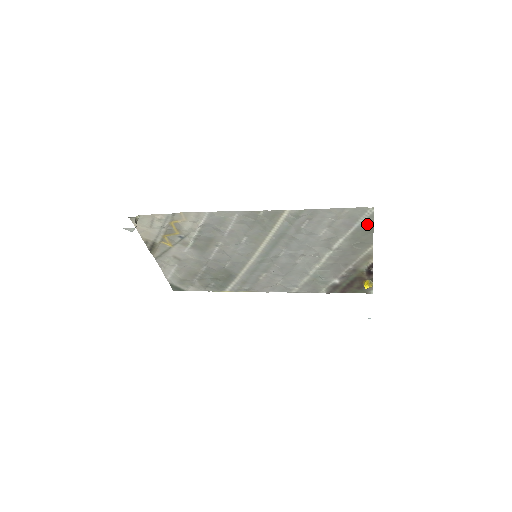
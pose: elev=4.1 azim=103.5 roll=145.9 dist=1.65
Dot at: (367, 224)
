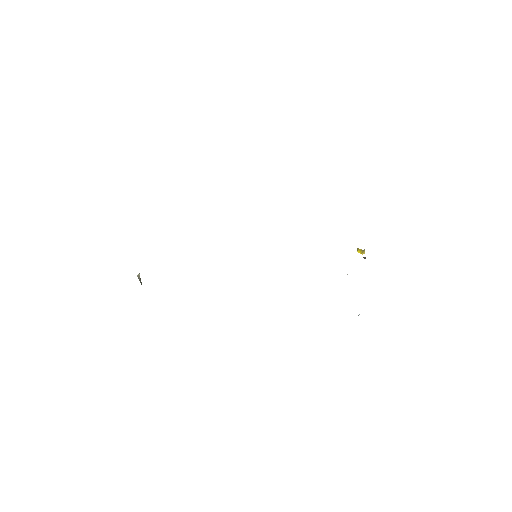
Dot at: occluded
